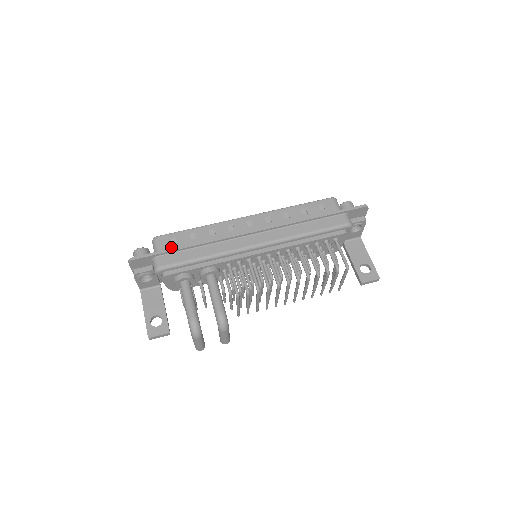
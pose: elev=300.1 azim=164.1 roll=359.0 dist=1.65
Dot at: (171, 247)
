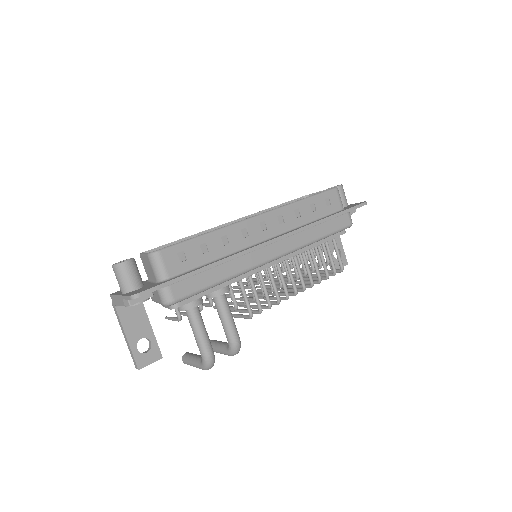
Dot at: (180, 267)
